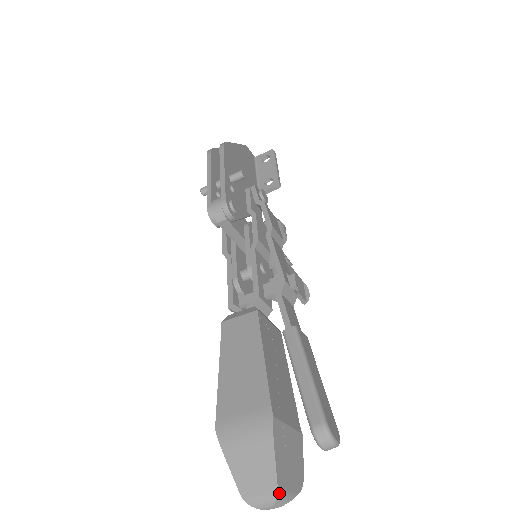
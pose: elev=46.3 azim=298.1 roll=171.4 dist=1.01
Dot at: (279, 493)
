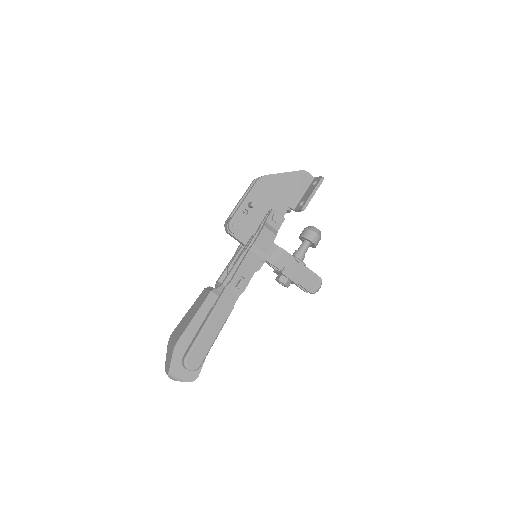
Dot at: (170, 374)
